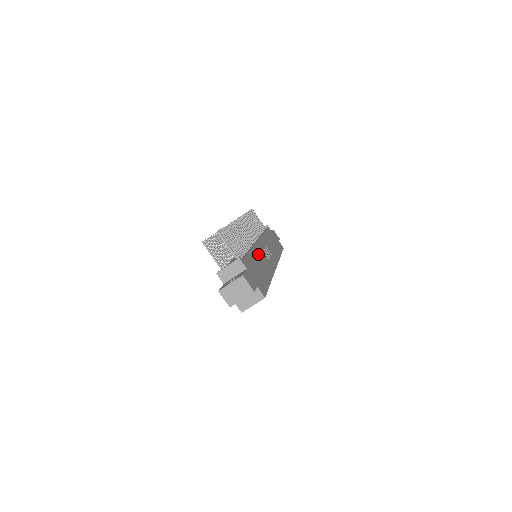
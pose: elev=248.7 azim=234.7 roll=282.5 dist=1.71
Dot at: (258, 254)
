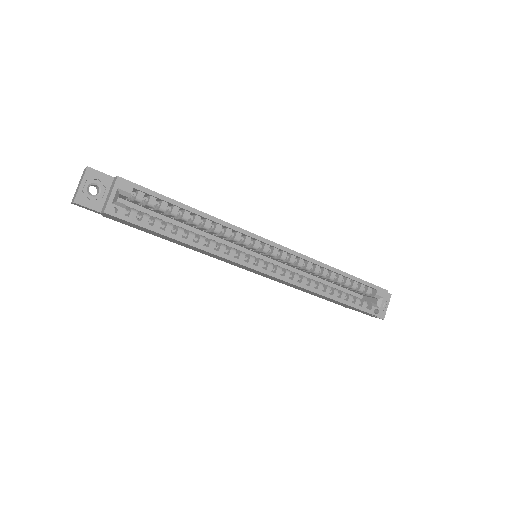
Dot at: occluded
